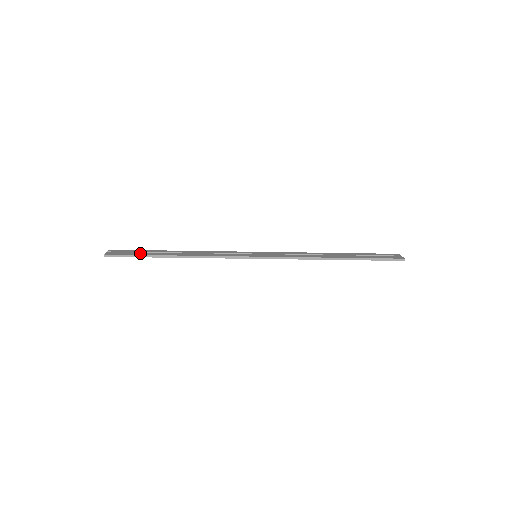
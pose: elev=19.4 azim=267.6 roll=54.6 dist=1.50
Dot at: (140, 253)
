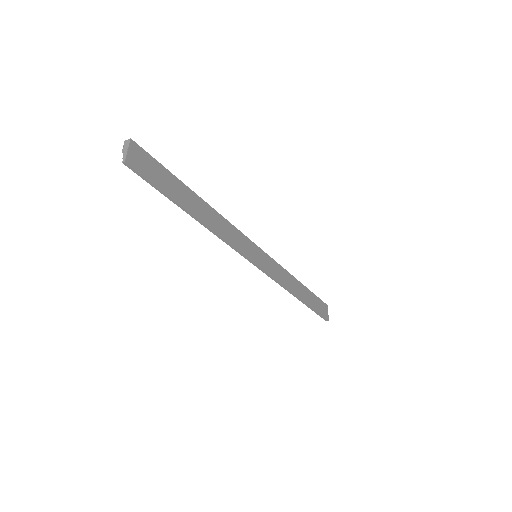
Dot at: (166, 185)
